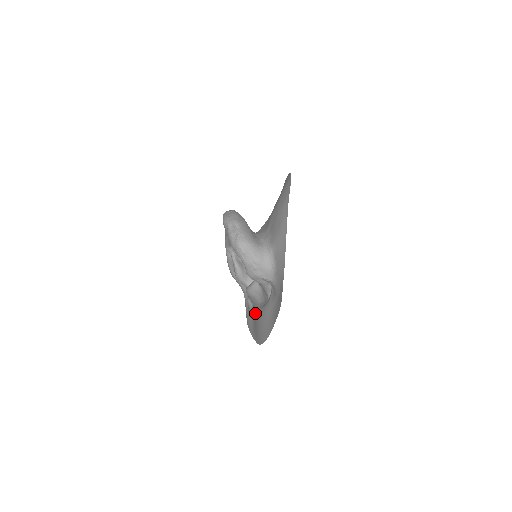
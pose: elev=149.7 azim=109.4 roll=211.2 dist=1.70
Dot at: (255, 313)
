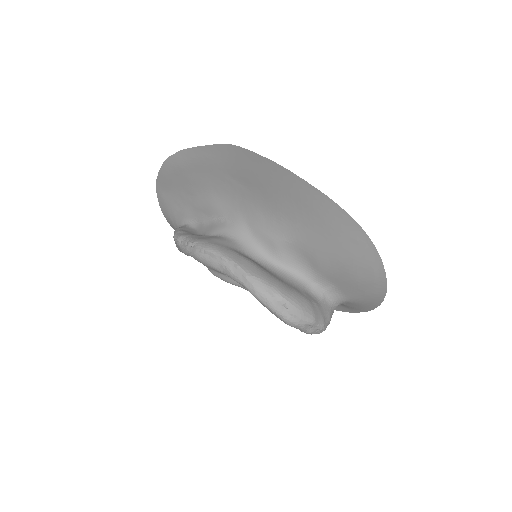
Dot at: occluded
